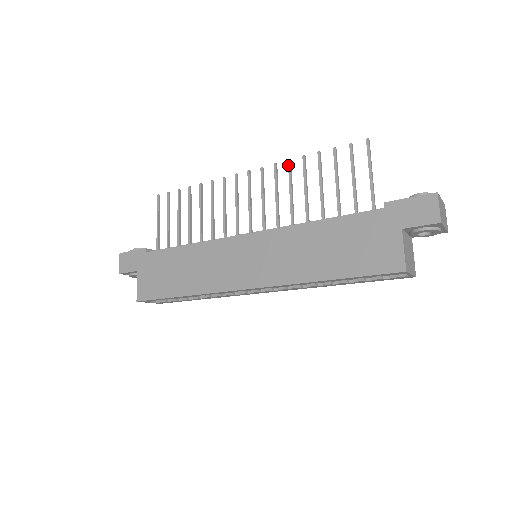
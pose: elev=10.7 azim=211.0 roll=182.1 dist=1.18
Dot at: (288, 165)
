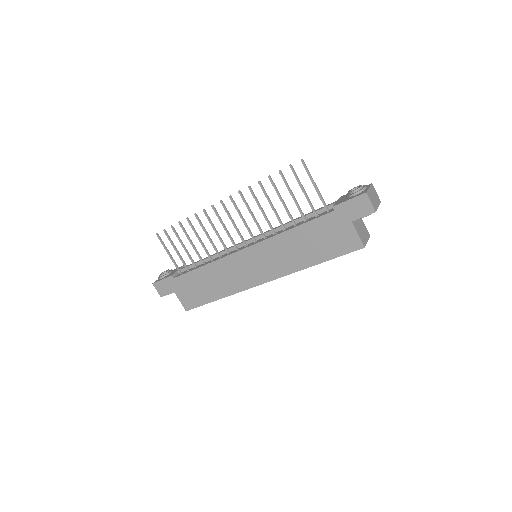
Dot at: (250, 191)
